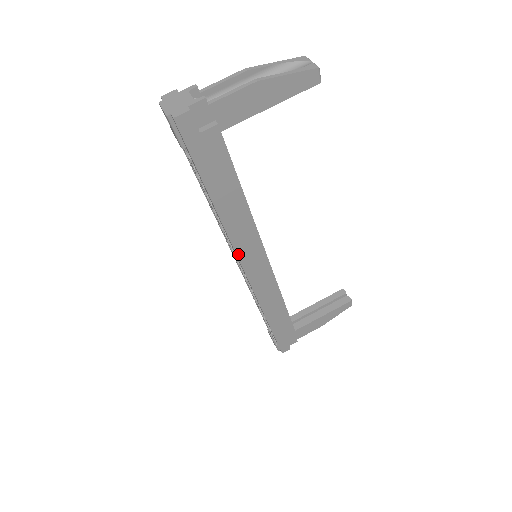
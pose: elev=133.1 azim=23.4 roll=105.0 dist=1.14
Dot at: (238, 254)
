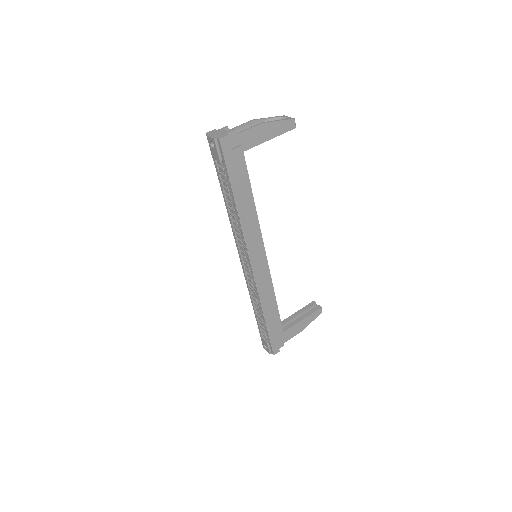
Dot at: (247, 247)
